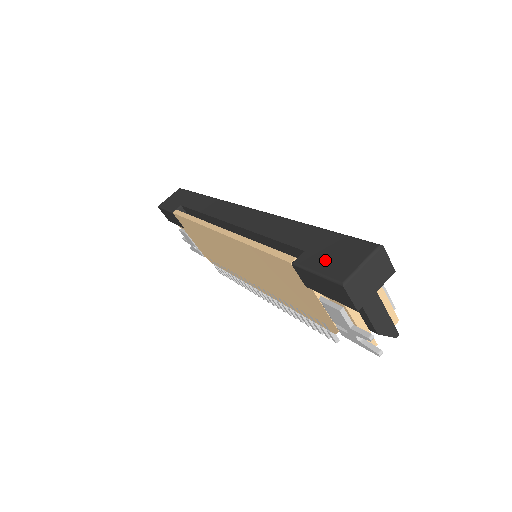
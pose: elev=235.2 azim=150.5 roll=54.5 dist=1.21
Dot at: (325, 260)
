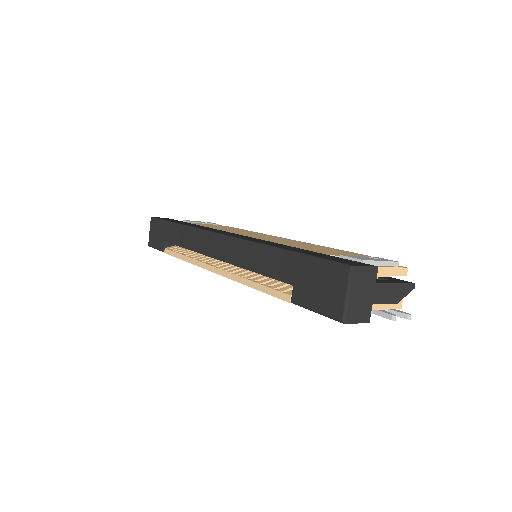
Dot at: (315, 295)
